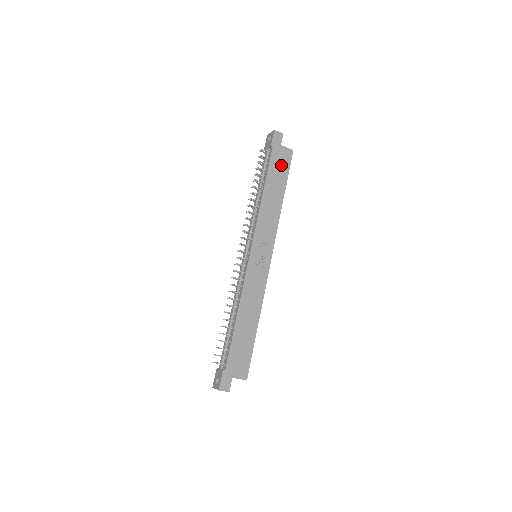
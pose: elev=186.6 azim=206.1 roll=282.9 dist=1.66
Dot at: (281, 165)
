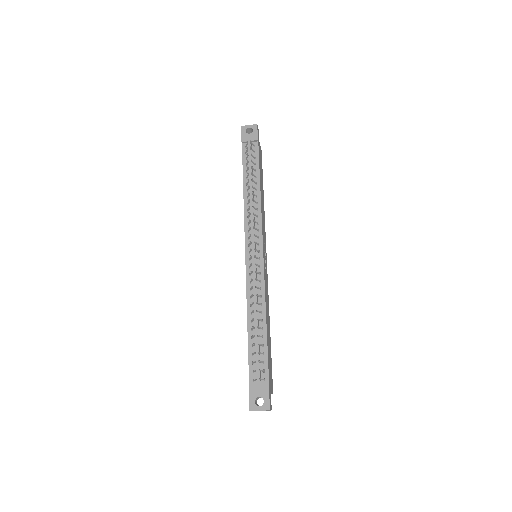
Dot at: (261, 163)
